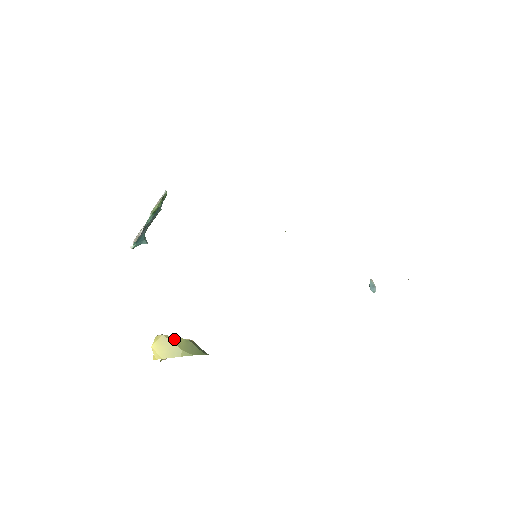
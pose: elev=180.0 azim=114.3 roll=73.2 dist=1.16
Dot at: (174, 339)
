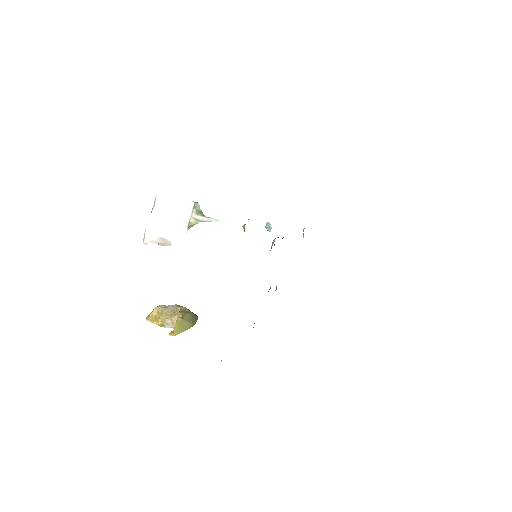
Dot at: (187, 318)
